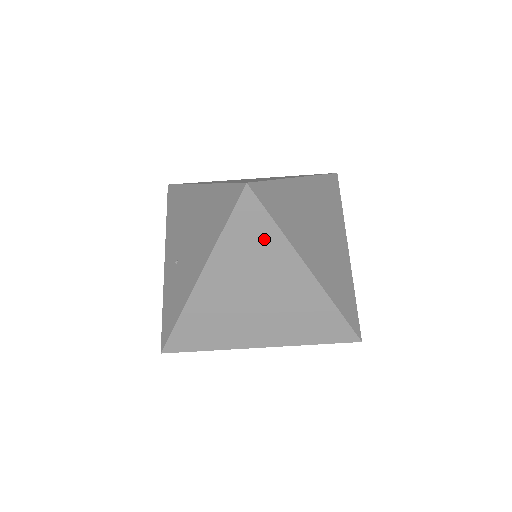
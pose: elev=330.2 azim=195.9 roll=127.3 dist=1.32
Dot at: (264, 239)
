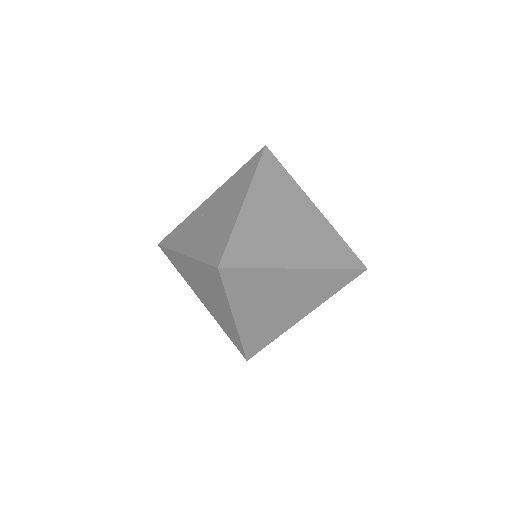
Dot at: (218, 288)
